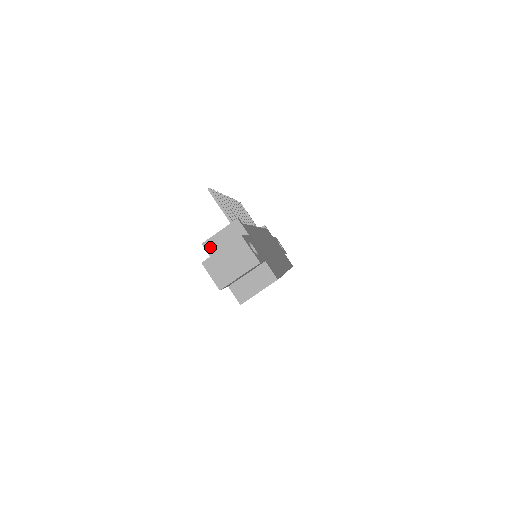
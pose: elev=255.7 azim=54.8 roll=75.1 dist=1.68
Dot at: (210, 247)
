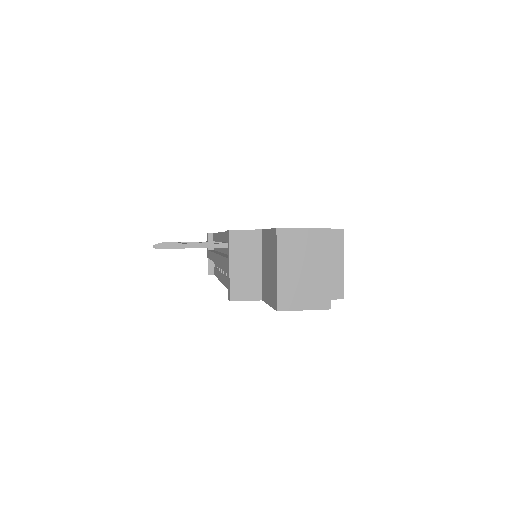
Dot at: (242, 293)
